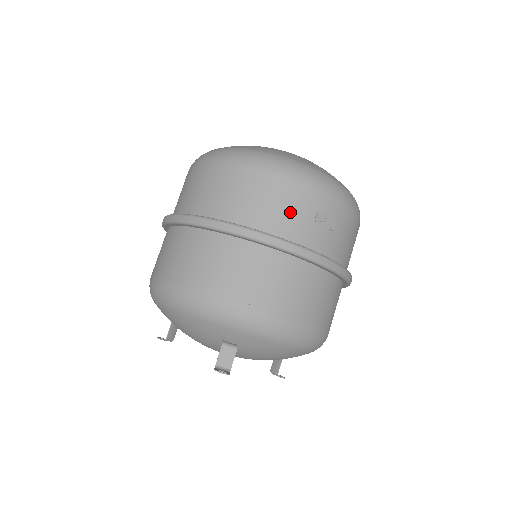
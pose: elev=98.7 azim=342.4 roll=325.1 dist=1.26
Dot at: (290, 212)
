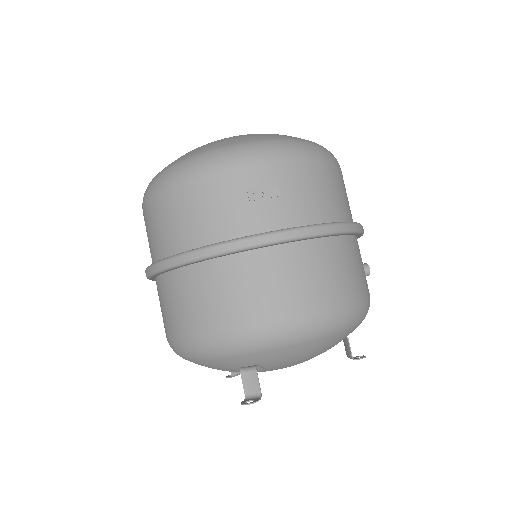
Dot at: (218, 209)
